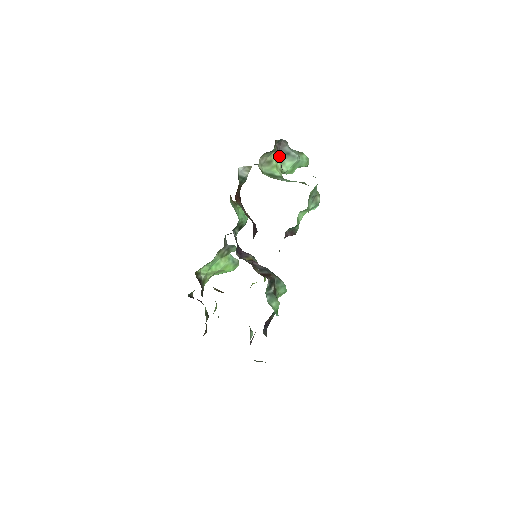
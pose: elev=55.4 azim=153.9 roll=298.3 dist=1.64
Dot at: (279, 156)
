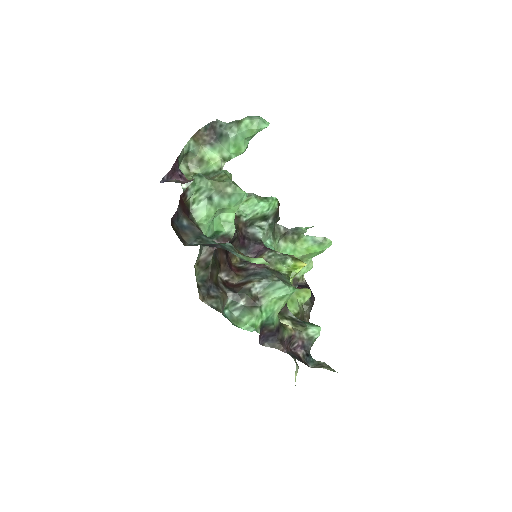
Dot at: (212, 145)
